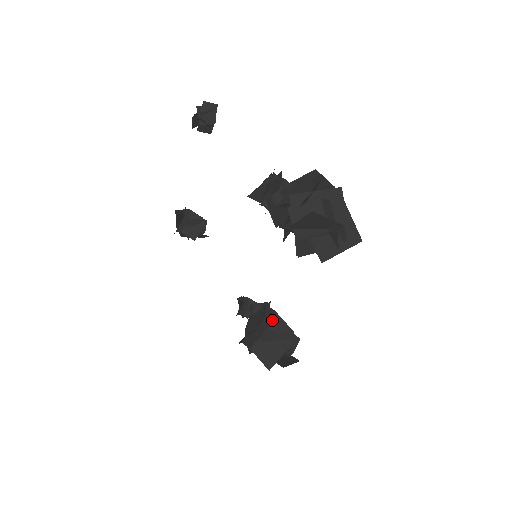
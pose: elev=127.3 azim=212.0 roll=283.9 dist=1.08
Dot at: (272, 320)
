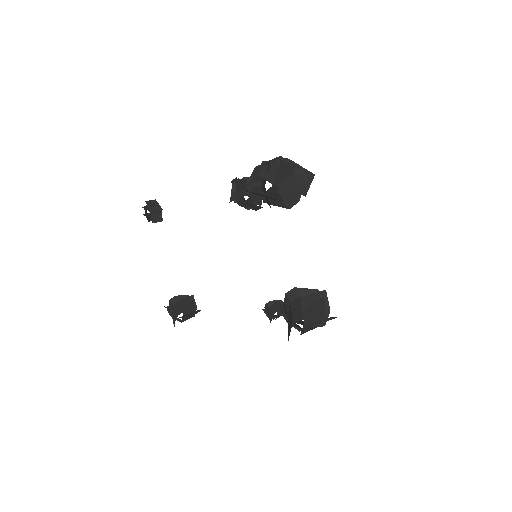
Dot at: (298, 296)
